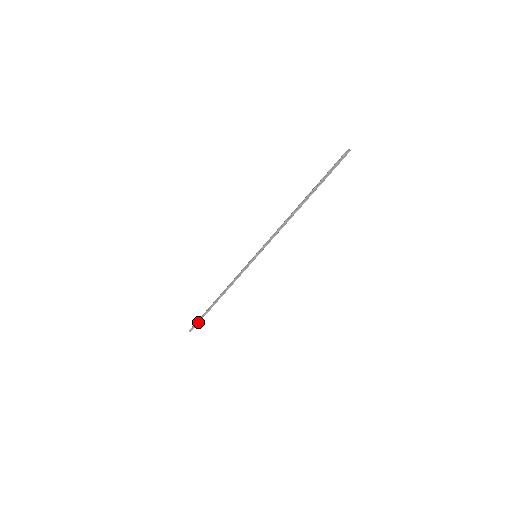
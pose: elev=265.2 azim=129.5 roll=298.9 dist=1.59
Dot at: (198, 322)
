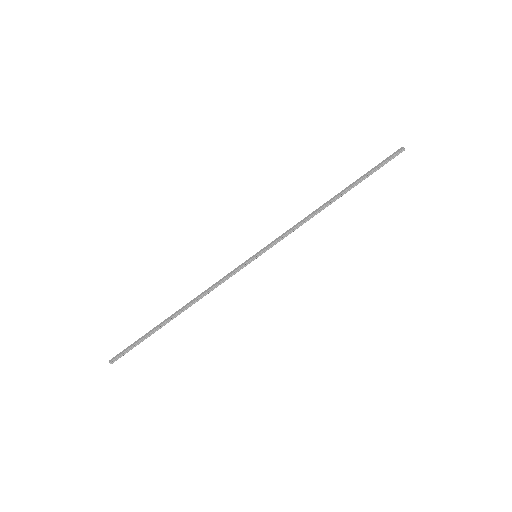
Dot at: (133, 347)
